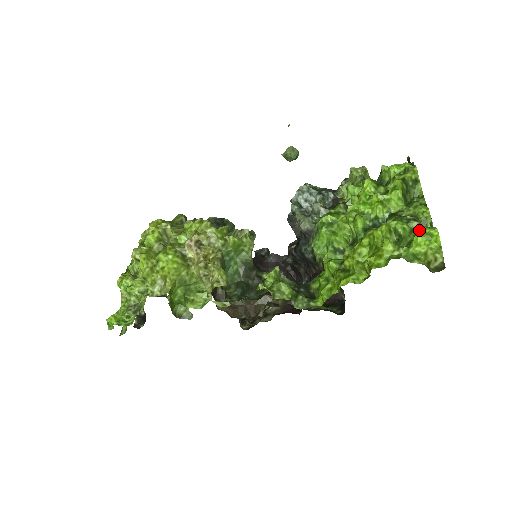
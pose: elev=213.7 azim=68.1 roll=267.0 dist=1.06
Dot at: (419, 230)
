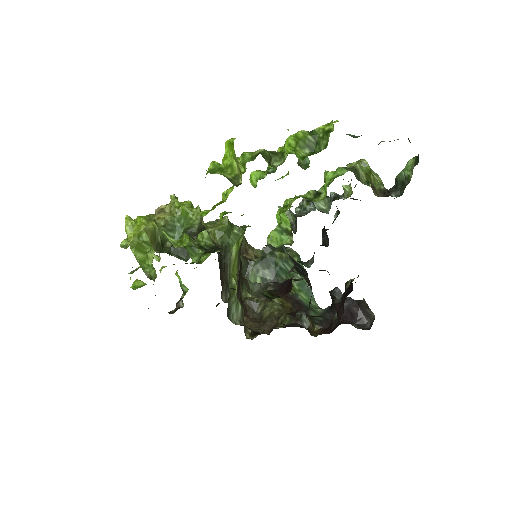
Dot at: (226, 141)
